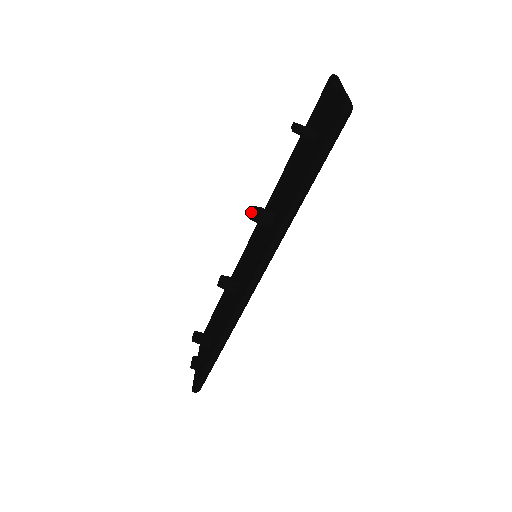
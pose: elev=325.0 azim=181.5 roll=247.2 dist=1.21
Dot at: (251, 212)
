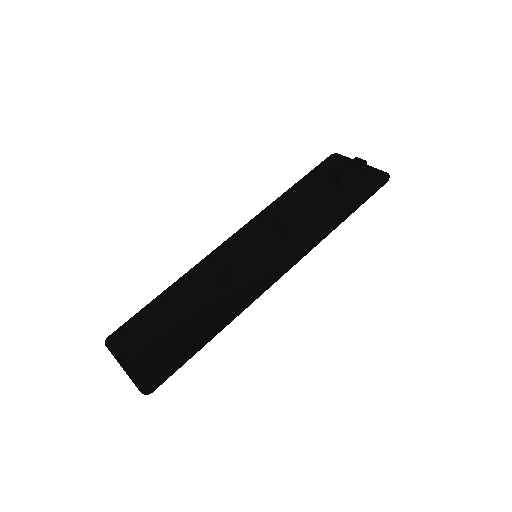
Dot at: (279, 216)
